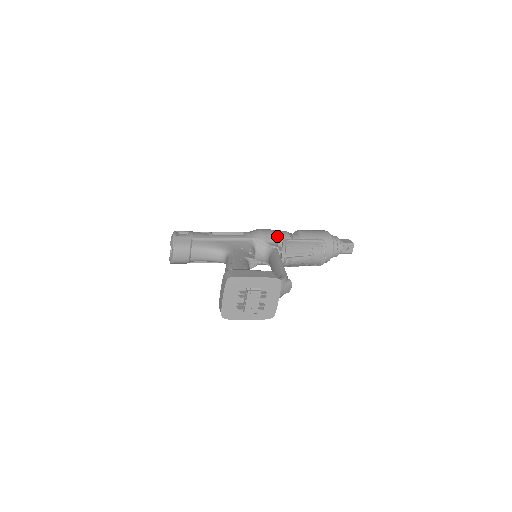
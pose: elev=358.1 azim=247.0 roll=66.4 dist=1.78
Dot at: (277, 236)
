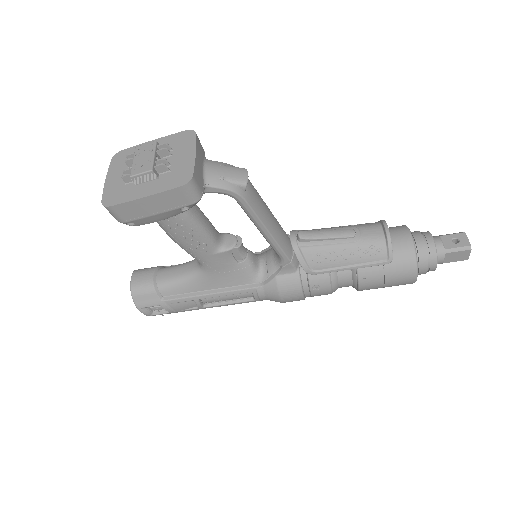
Dot at: occluded
